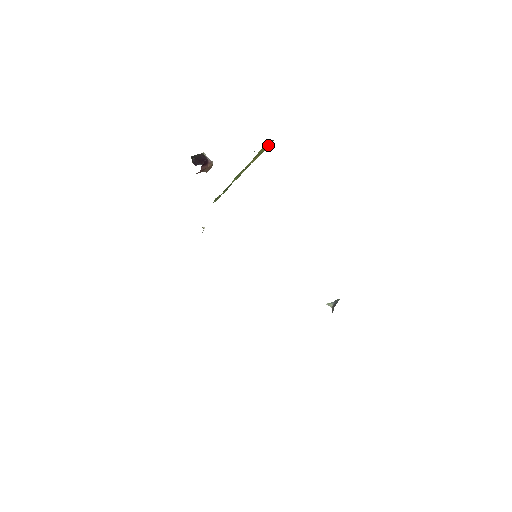
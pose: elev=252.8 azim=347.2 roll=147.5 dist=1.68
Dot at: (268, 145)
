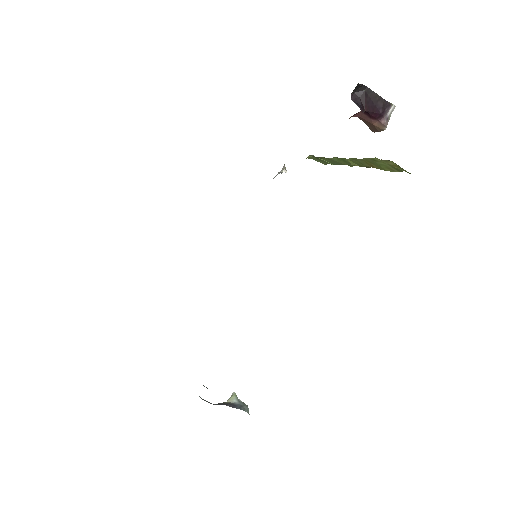
Dot at: (399, 169)
